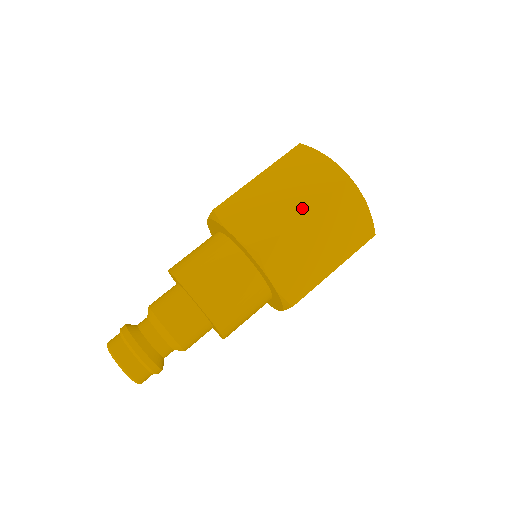
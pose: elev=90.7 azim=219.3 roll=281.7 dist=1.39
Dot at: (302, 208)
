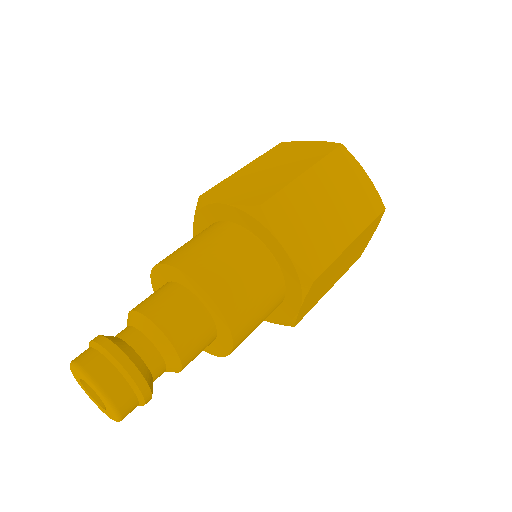
Dot at: (349, 233)
